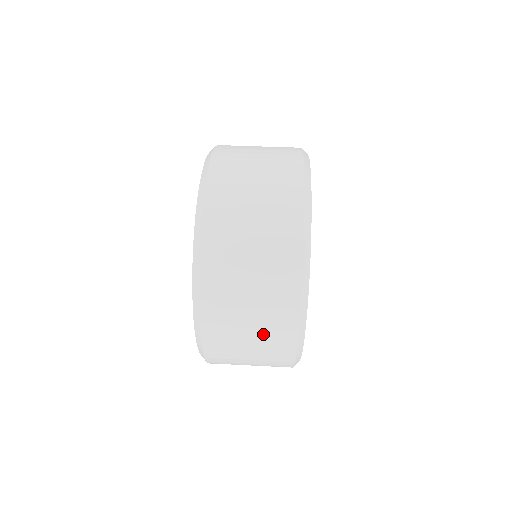
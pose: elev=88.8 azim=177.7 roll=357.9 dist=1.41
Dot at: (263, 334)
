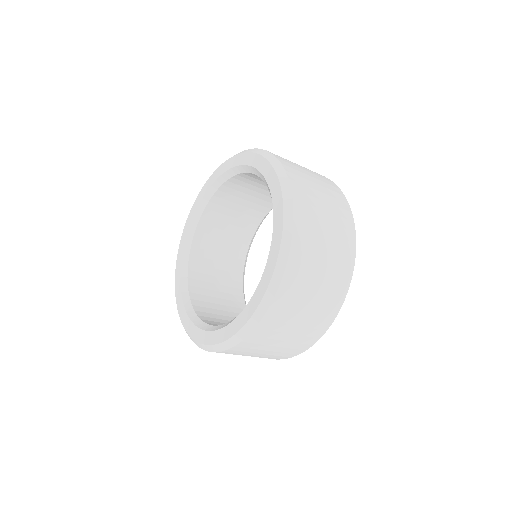
Dot at: (290, 343)
